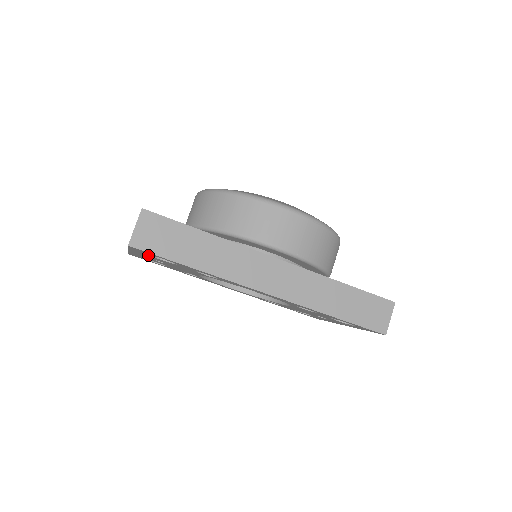
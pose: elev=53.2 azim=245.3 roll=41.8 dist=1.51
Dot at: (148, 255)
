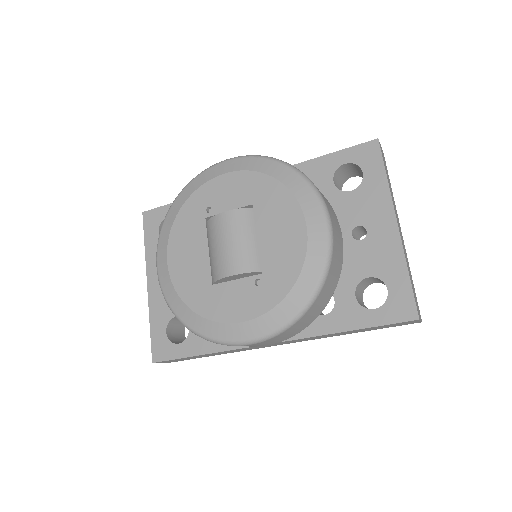
Dot at: occluded
